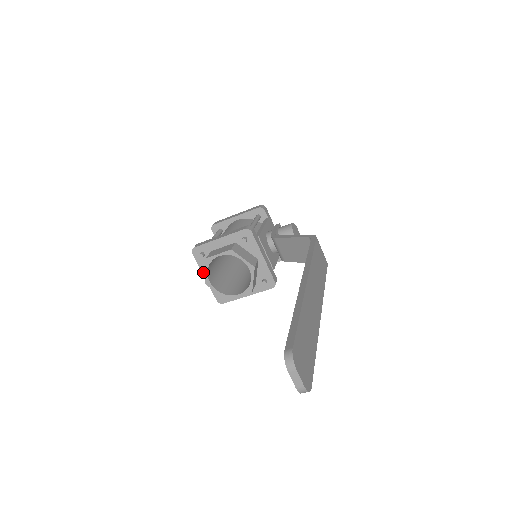
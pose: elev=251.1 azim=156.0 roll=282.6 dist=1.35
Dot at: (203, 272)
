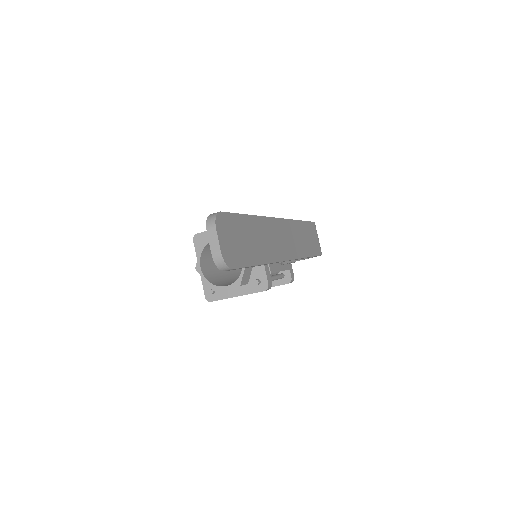
Dot at: occluded
